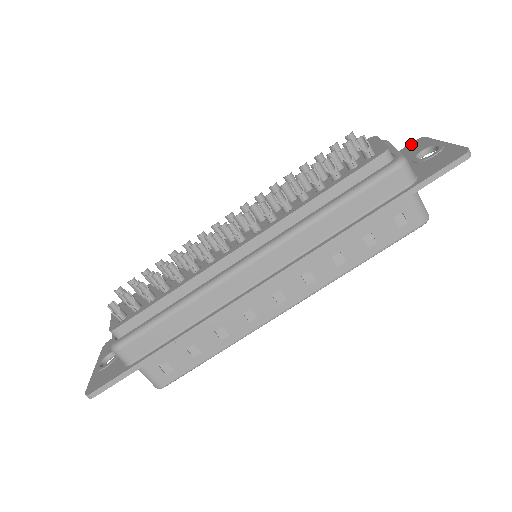
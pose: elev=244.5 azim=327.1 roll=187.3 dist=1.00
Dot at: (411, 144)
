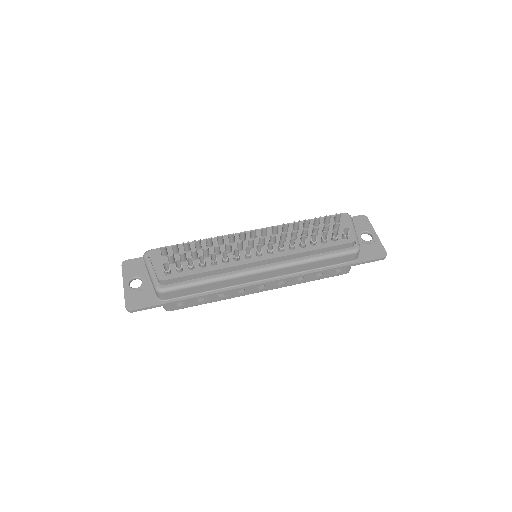
Dot at: (359, 217)
